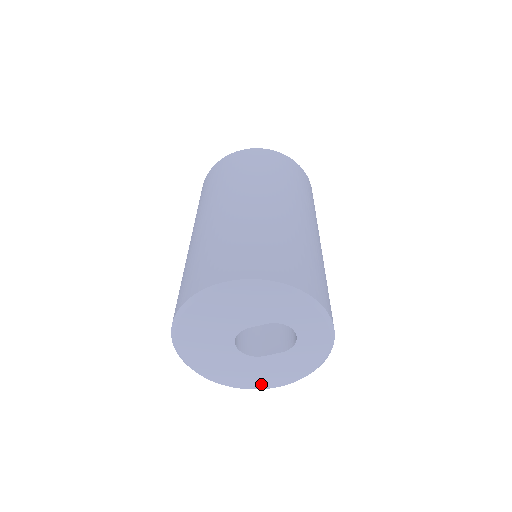
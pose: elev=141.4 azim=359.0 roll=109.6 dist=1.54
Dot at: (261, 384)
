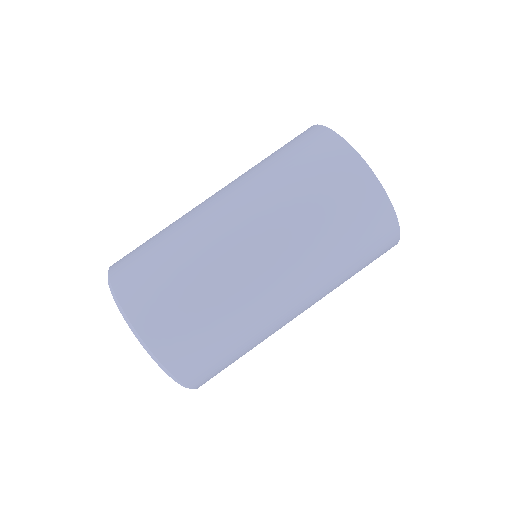
Dot at: occluded
